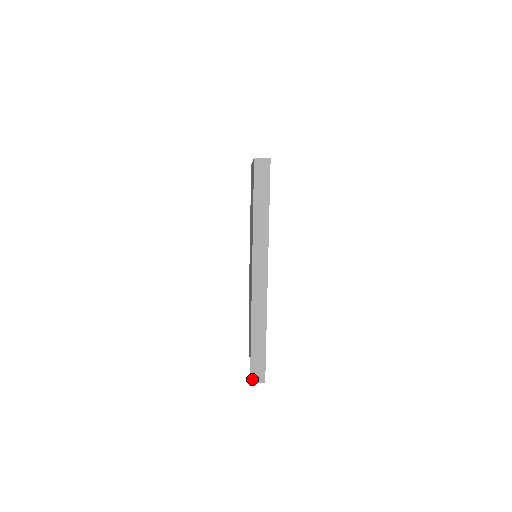
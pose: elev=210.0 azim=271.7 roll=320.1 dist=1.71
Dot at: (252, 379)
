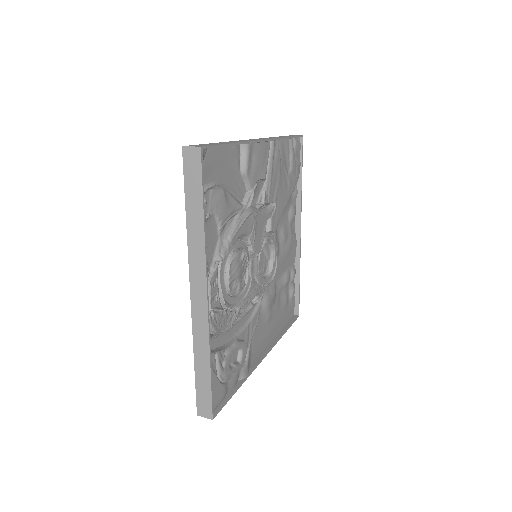
Dot at: (199, 412)
